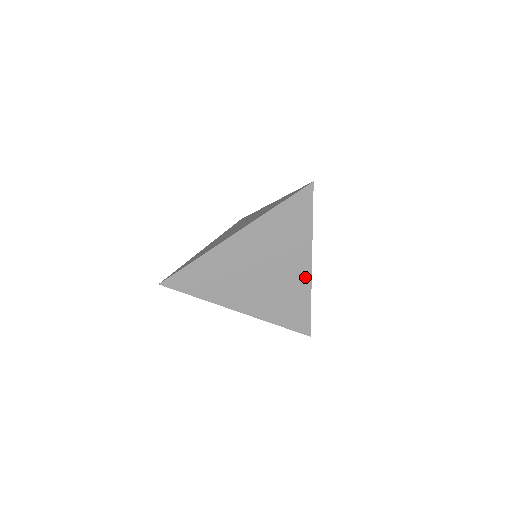
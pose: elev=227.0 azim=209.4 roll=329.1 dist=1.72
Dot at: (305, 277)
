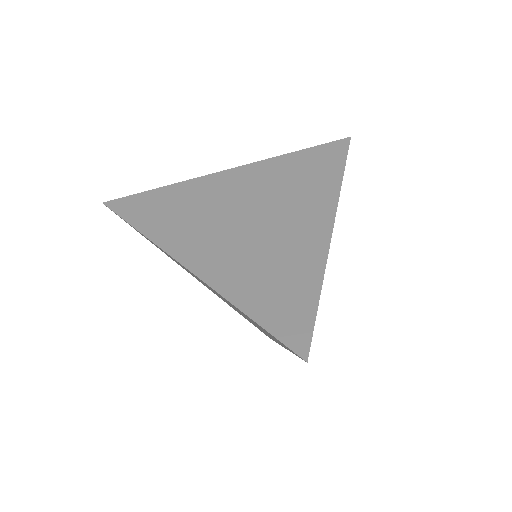
Dot at: (318, 240)
